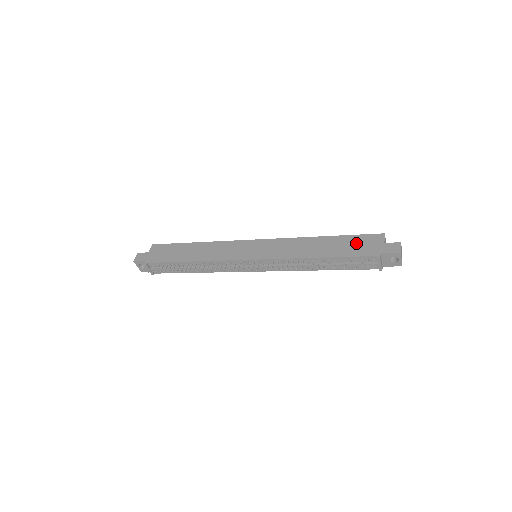
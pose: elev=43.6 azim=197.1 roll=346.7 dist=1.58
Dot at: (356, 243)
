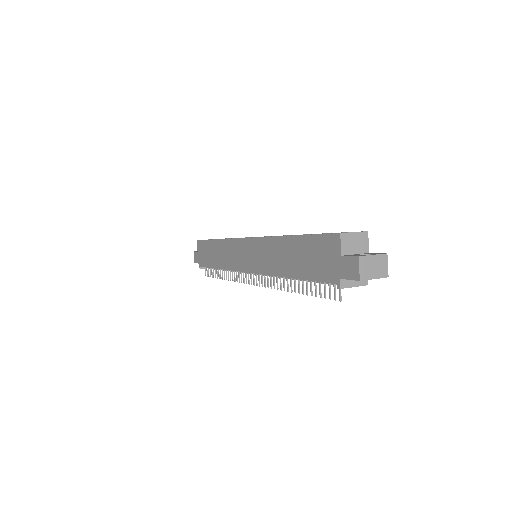
Dot at: (315, 254)
